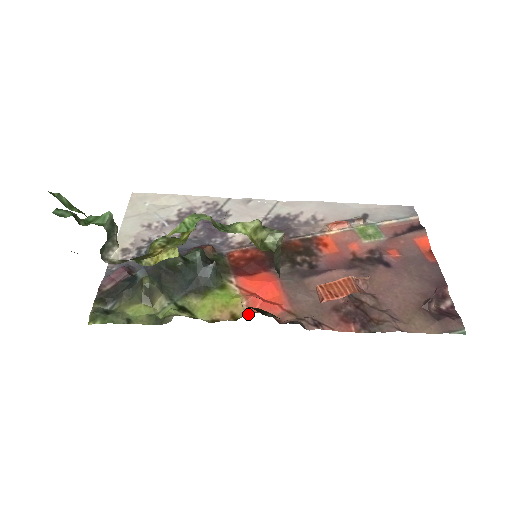
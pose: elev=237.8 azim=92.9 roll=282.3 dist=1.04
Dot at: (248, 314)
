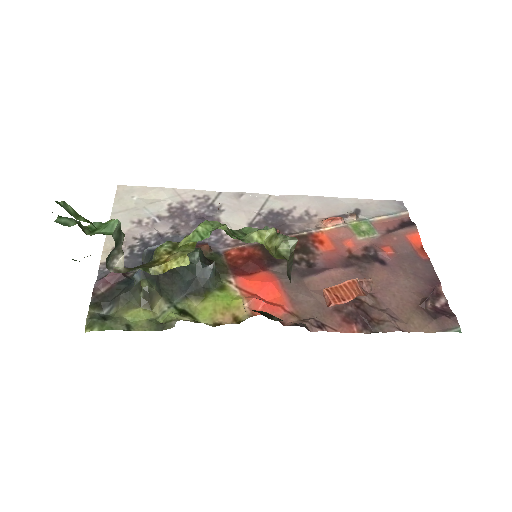
Dot at: occluded
